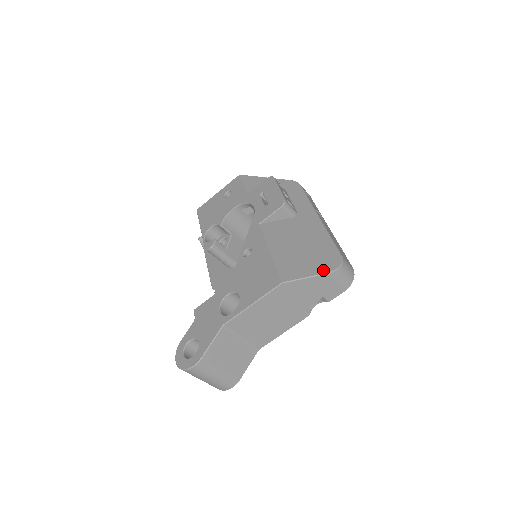
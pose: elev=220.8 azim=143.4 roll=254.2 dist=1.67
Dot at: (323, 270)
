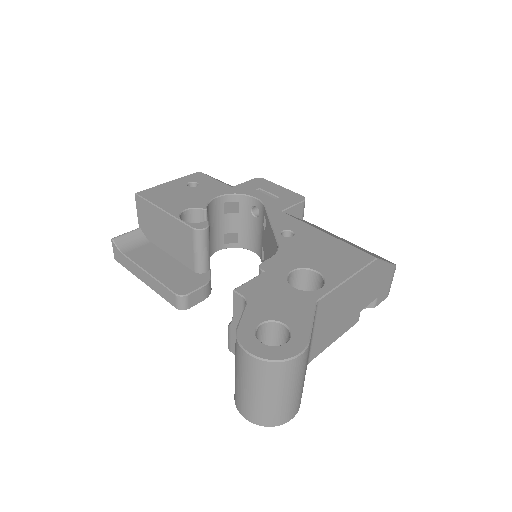
Dot at: occluded
